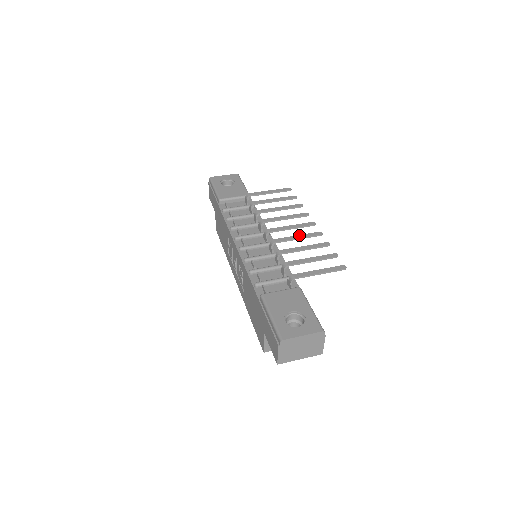
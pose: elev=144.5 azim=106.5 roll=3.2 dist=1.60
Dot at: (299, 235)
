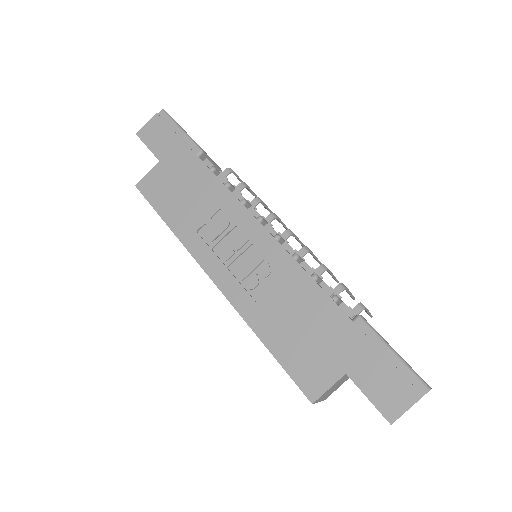
Dot at: occluded
